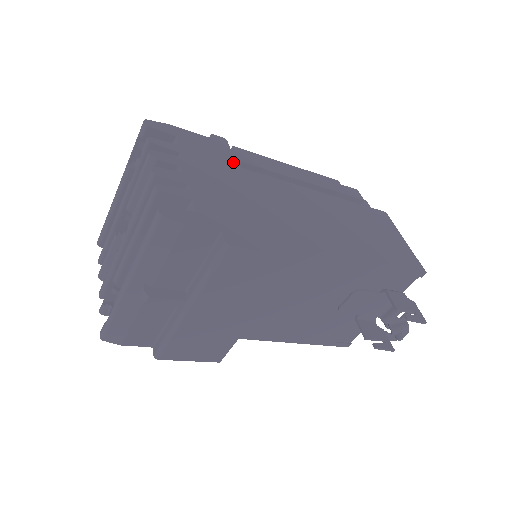
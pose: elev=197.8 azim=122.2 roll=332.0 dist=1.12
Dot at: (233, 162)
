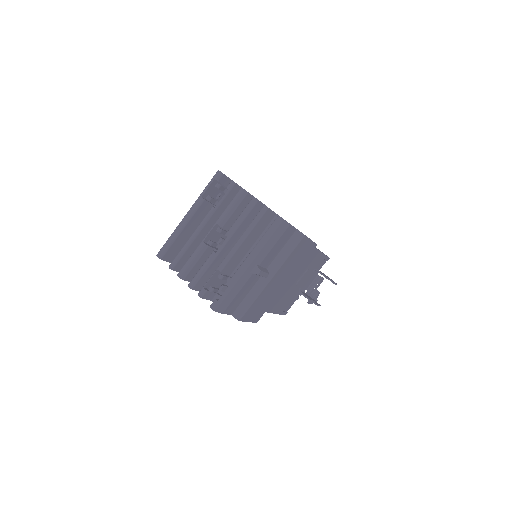
Dot at: occluded
